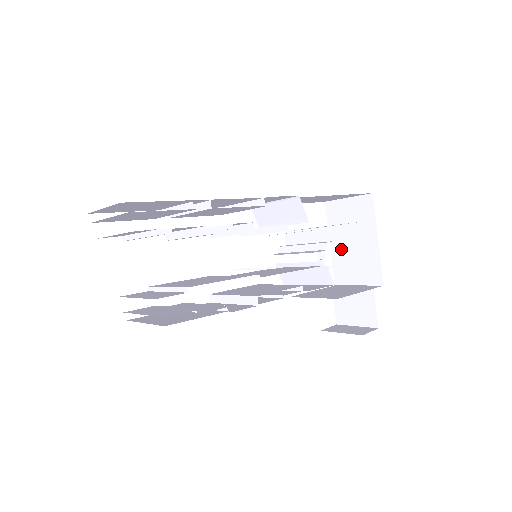
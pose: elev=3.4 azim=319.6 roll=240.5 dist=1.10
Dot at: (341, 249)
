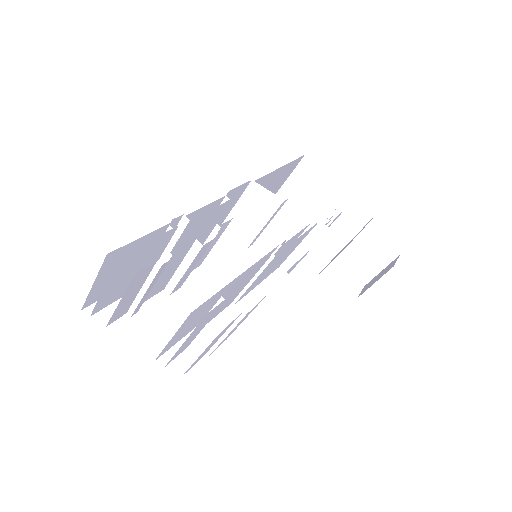
Dot at: (317, 221)
